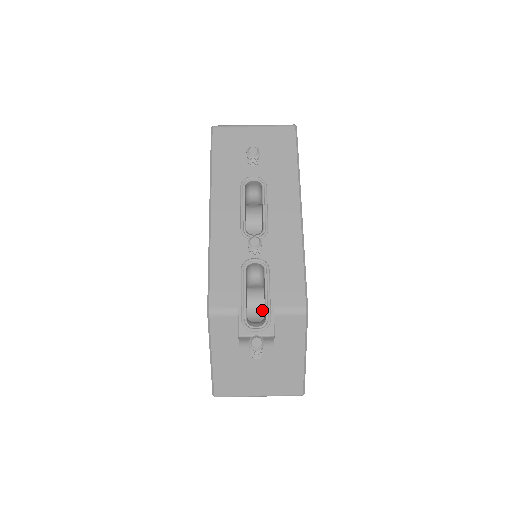
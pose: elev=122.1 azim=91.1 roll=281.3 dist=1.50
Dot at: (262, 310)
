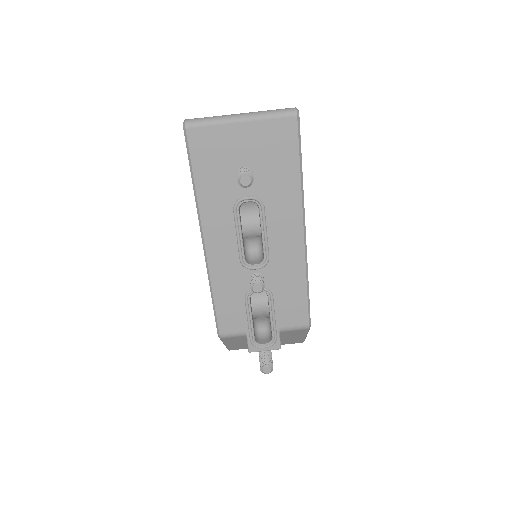
Dot at: occluded
